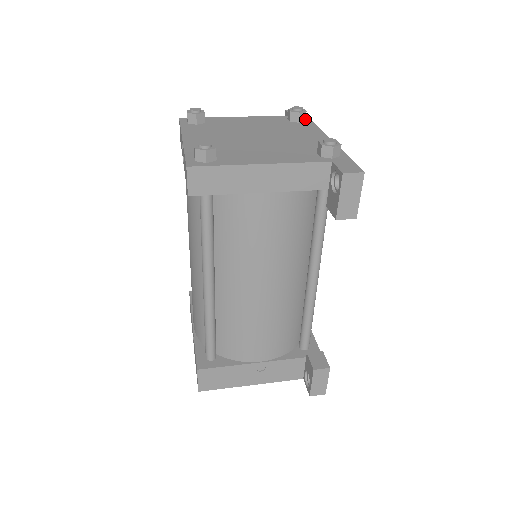
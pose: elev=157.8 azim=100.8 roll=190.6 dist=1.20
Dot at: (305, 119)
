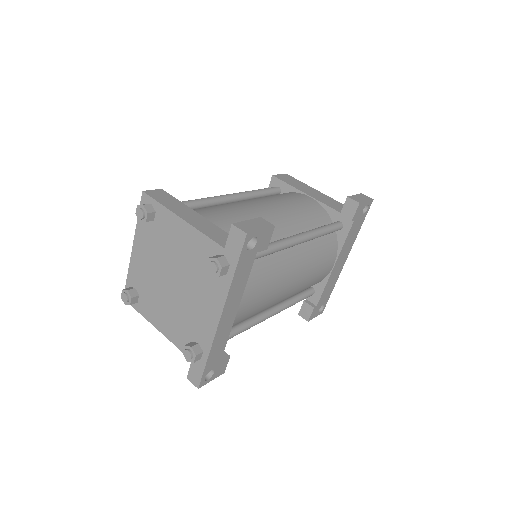
Dot at: (225, 274)
